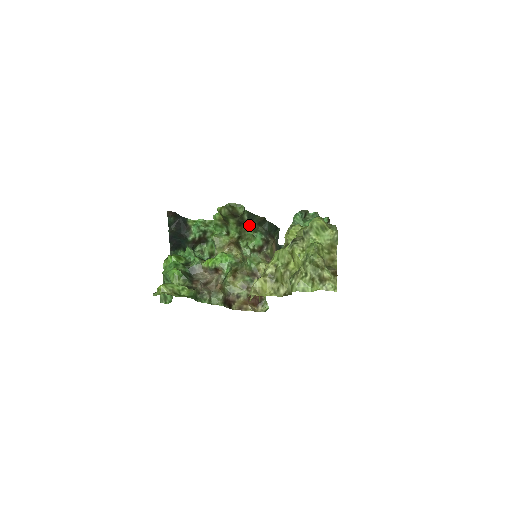
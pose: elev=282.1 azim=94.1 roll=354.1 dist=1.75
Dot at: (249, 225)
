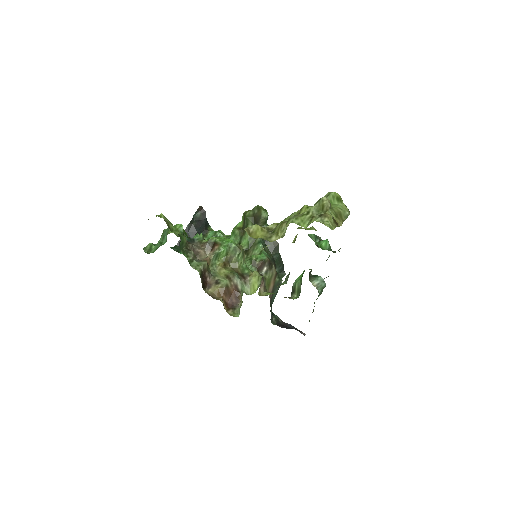
Dot at: (262, 243)
